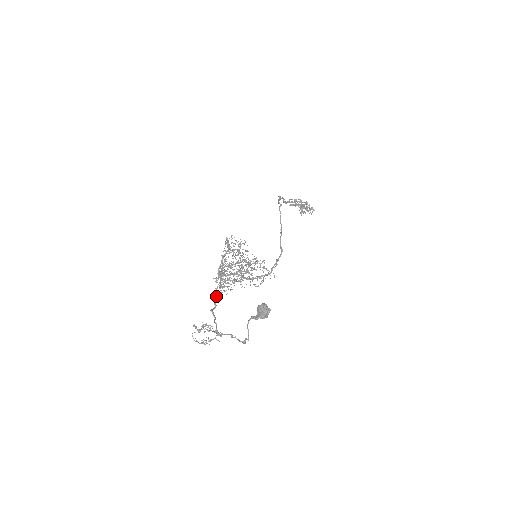
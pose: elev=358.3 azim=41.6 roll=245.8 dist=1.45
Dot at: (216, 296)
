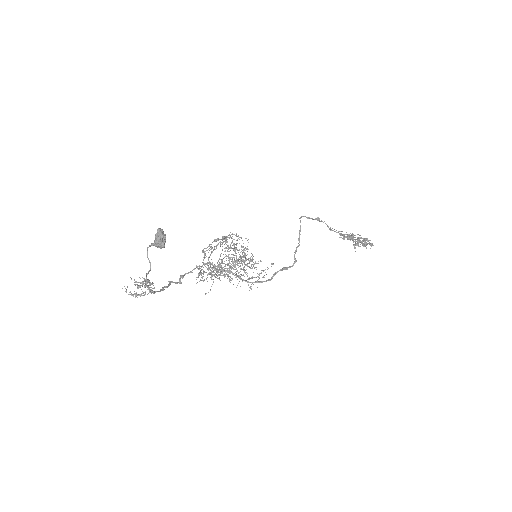
Dot at: (185, 274)
